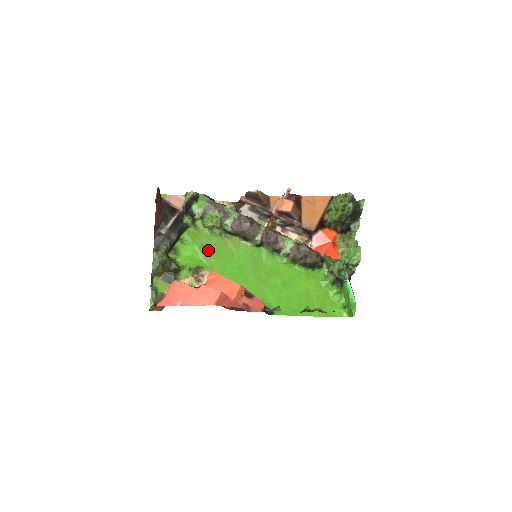
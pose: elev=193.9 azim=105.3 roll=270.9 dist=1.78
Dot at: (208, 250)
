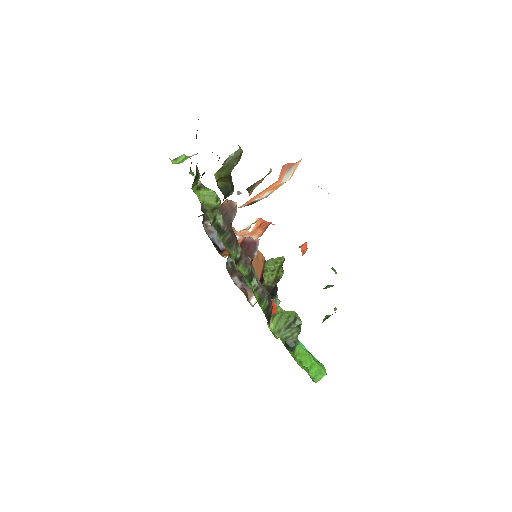
Dot at: occluded
